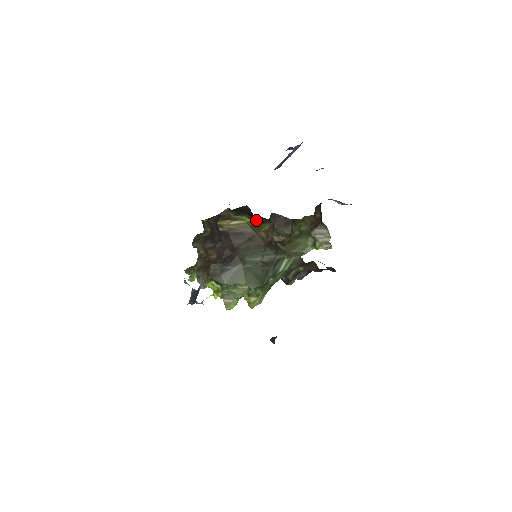
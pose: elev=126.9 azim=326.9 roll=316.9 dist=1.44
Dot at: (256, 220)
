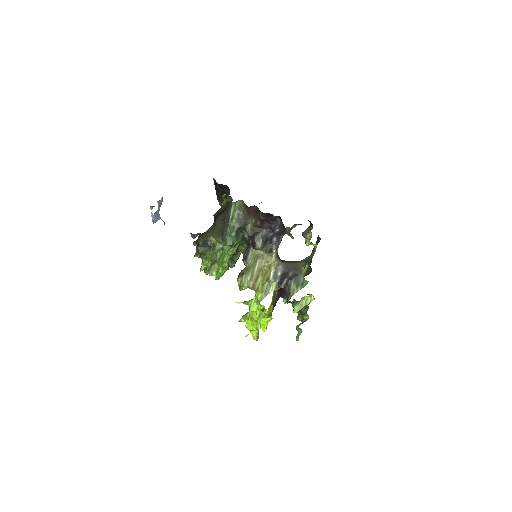
Dot at: occluded
